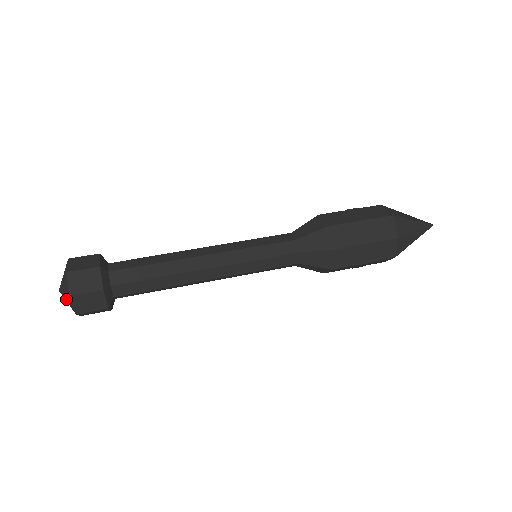
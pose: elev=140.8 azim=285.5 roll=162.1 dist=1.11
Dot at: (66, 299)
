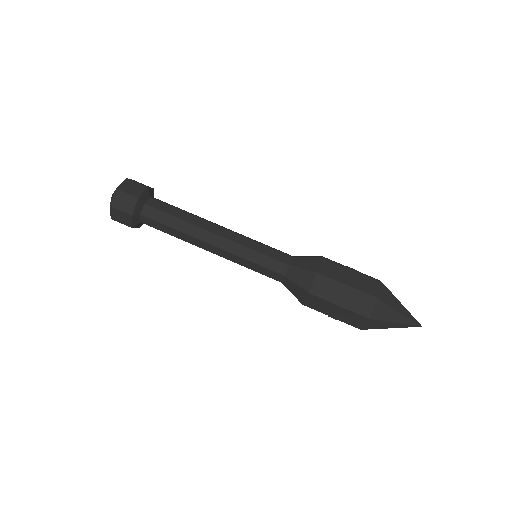
Dot at: occluded
